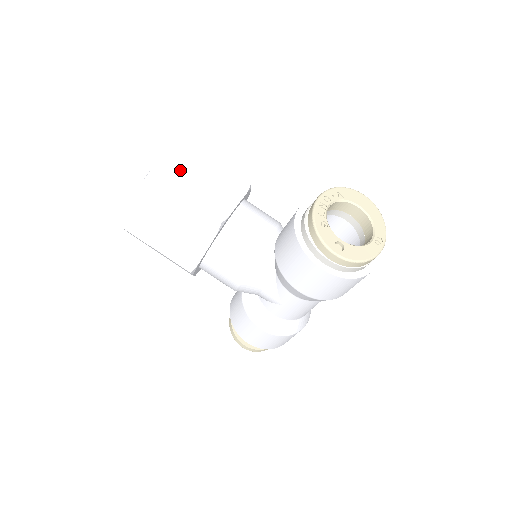
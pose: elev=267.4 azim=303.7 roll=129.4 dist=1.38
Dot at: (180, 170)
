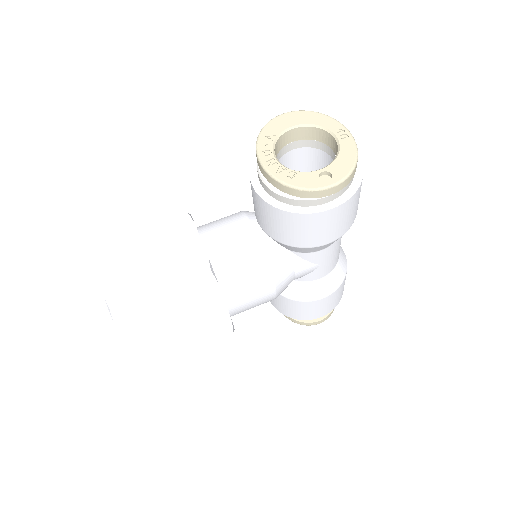
Dot at: (126, 273)
